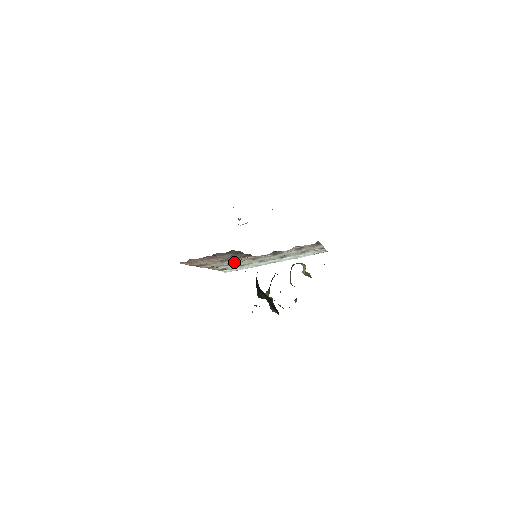
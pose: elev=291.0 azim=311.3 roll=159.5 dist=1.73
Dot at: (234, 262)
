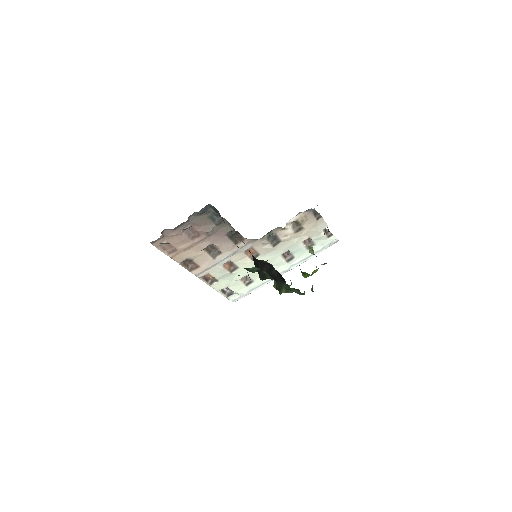
Dot at: (233, 267)
